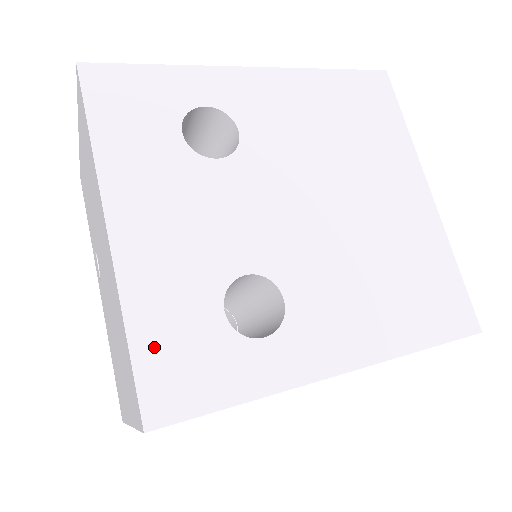
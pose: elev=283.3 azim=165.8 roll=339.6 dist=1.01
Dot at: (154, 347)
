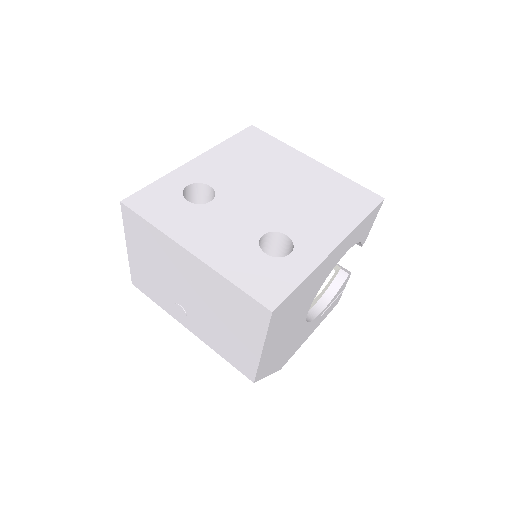
Dot at: (248, 282)
